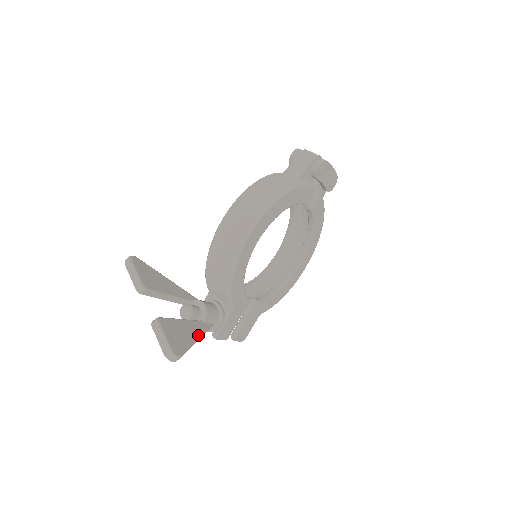
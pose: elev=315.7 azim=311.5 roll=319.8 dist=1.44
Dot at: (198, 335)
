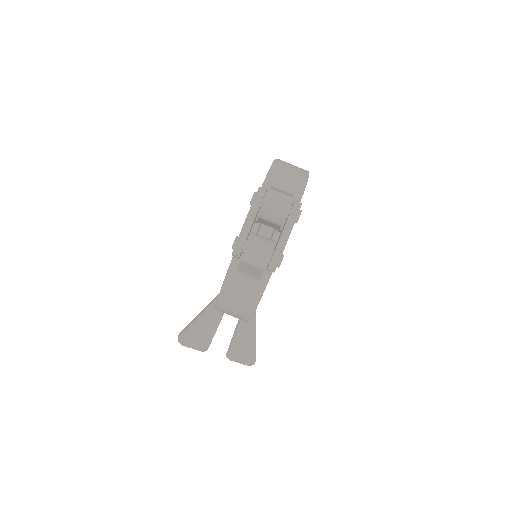
Dot at: (254, 322)
